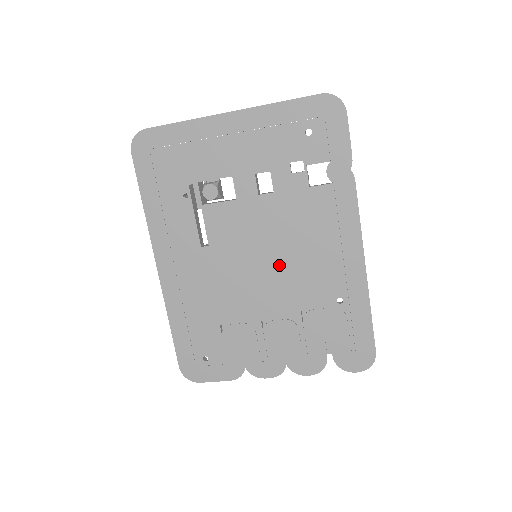
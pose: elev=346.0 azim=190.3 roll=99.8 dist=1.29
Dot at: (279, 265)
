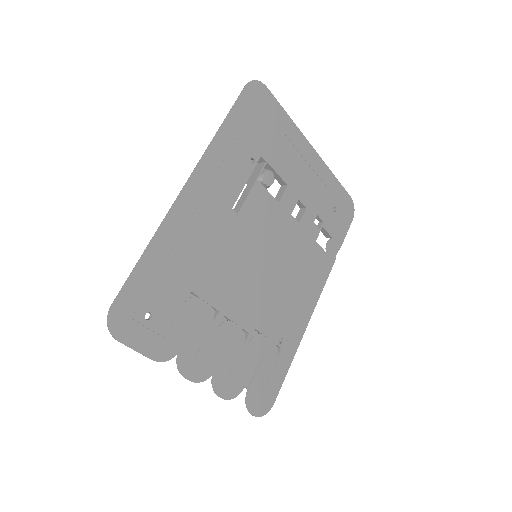
Dot at: (268, 278)
